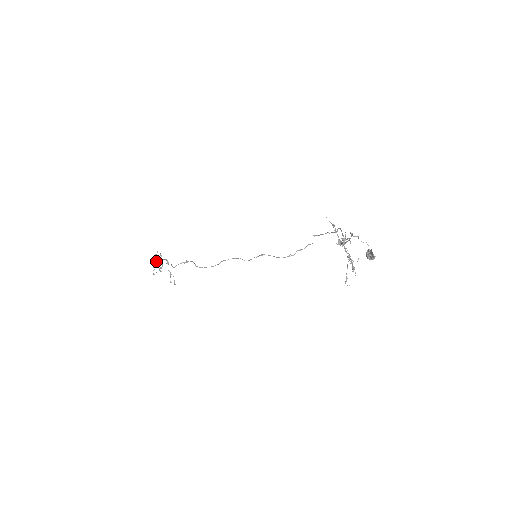
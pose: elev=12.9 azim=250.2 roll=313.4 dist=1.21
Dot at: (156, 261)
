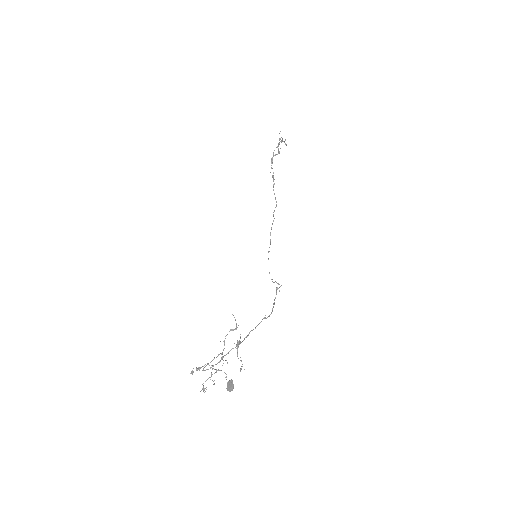
Dot at: (279, 140)
